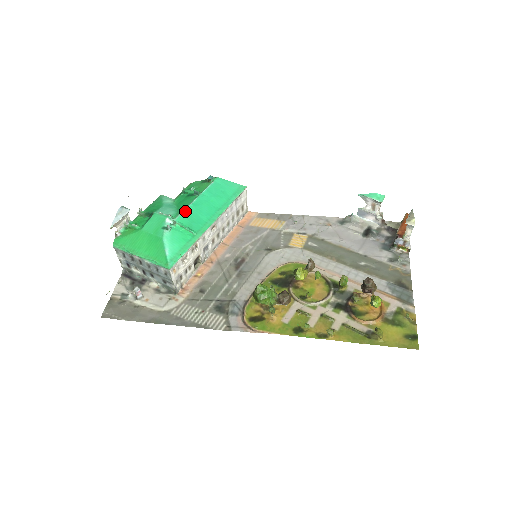
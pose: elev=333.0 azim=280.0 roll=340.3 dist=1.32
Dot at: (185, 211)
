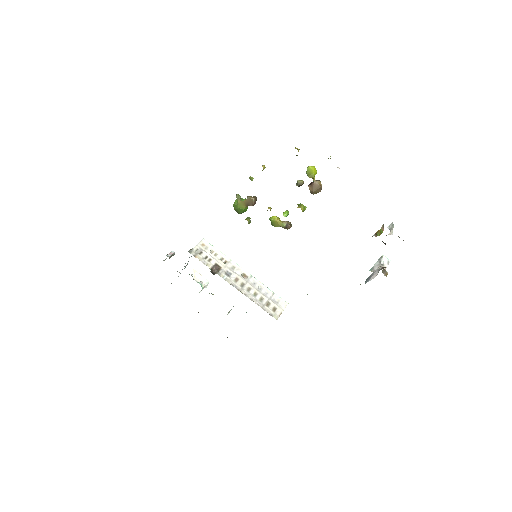
Dot at: occluded
